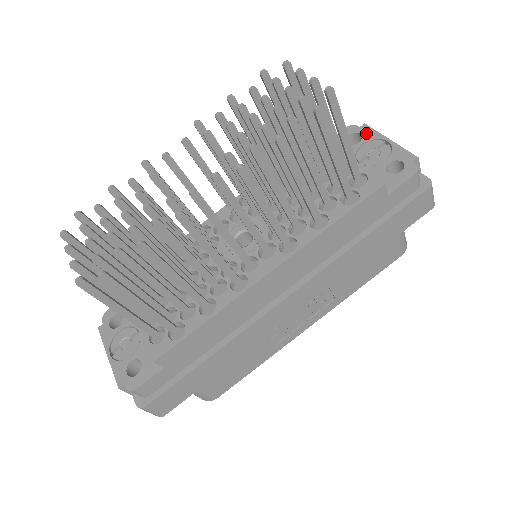
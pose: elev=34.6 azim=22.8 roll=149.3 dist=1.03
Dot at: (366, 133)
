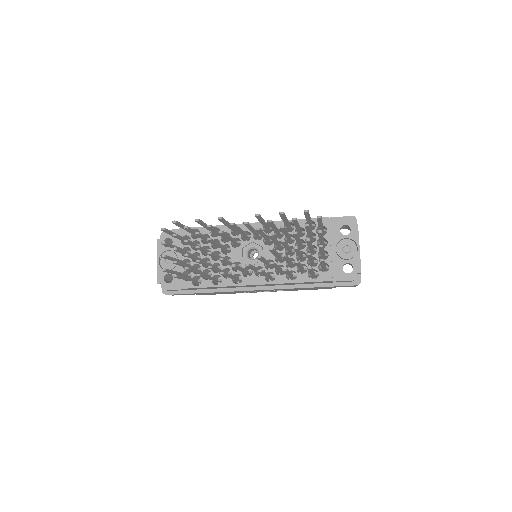
Dot at: (353, 232)
